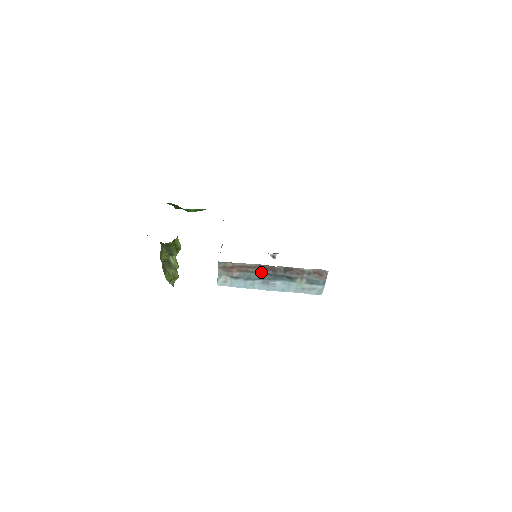
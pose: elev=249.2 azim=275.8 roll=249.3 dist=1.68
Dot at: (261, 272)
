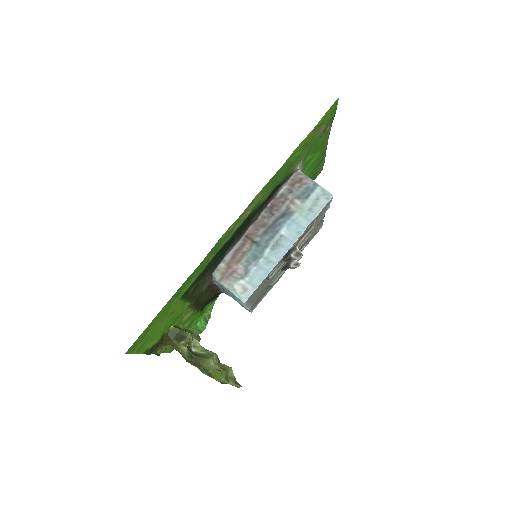
Dot at: (256, 241)
